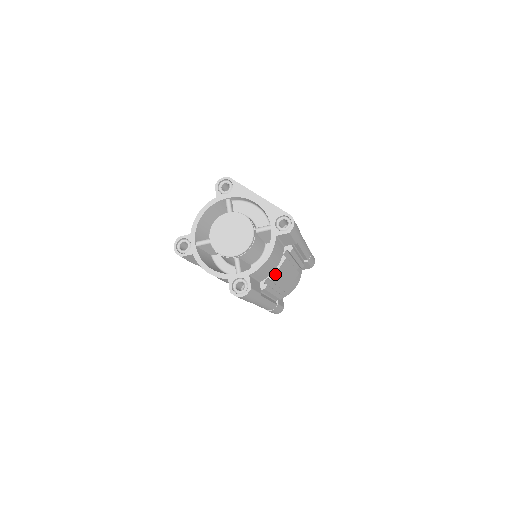
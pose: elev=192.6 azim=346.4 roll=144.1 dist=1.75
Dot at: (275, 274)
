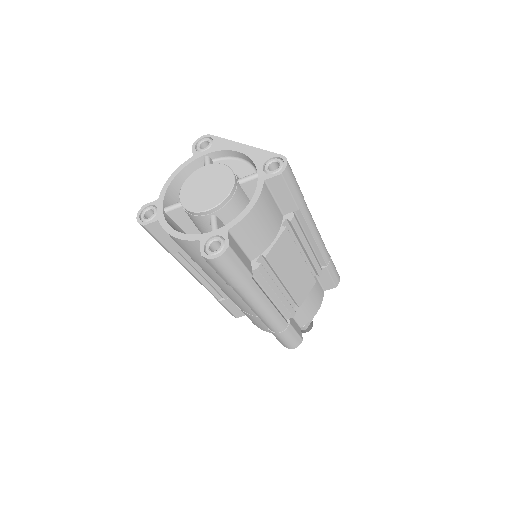
Dot at: (272, 250)
